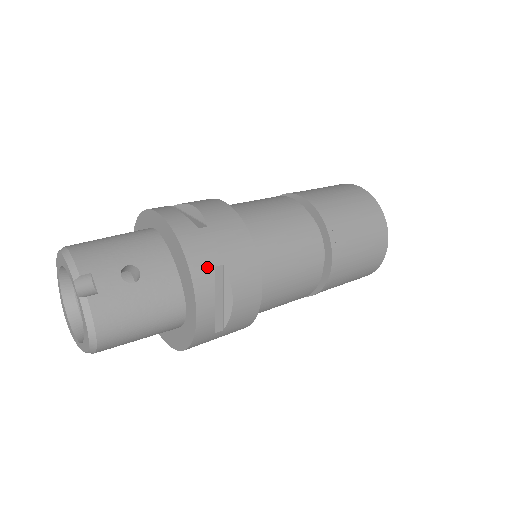
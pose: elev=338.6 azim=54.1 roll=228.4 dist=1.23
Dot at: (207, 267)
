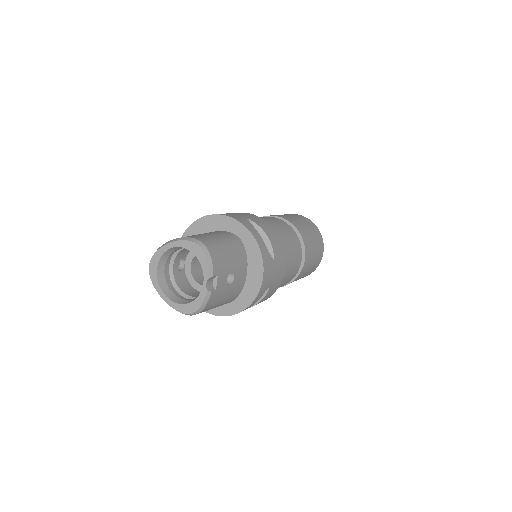
Dot at: (265, 289)
